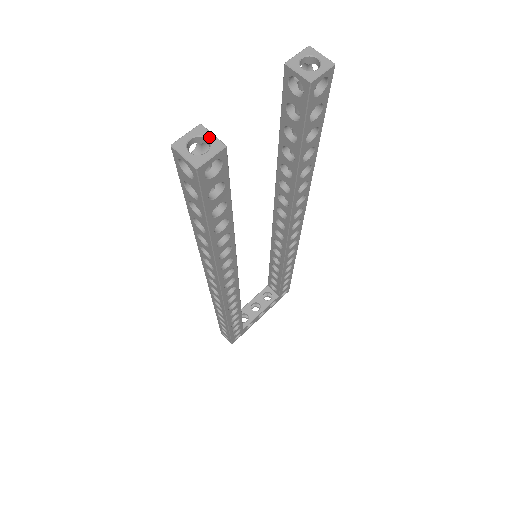
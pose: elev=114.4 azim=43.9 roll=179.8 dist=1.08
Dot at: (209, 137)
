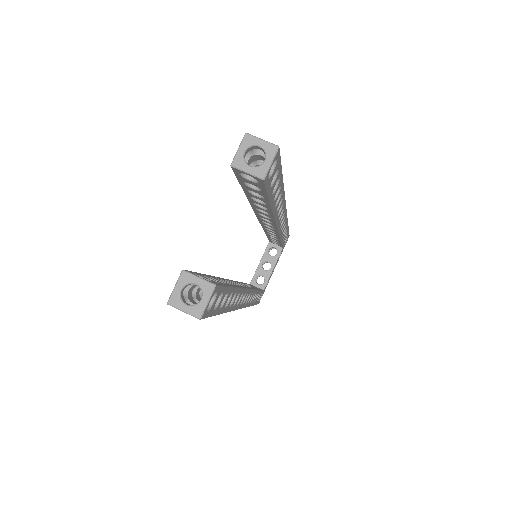
Dot at: (197, 282)
